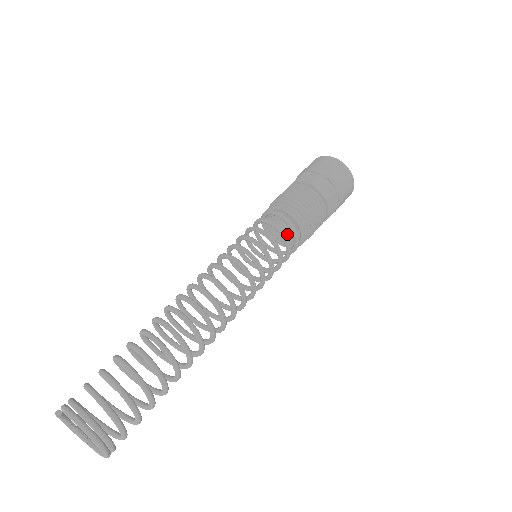
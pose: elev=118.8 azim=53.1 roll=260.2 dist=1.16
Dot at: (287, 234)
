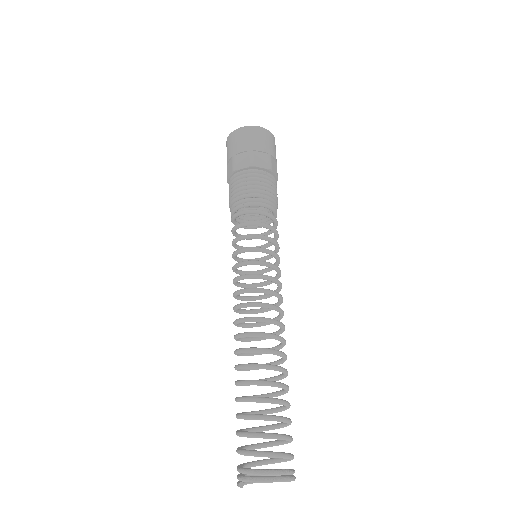
Dot at: (254, 215)
